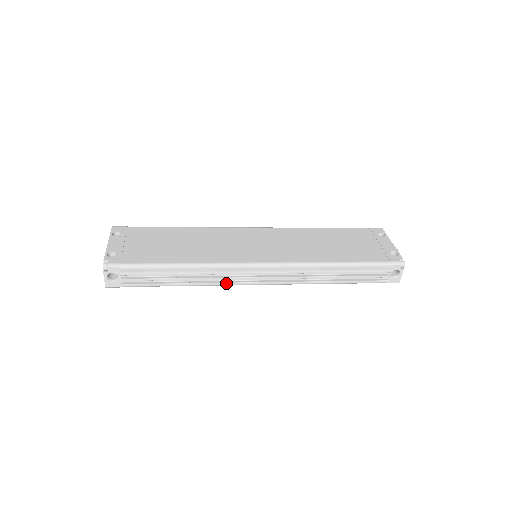
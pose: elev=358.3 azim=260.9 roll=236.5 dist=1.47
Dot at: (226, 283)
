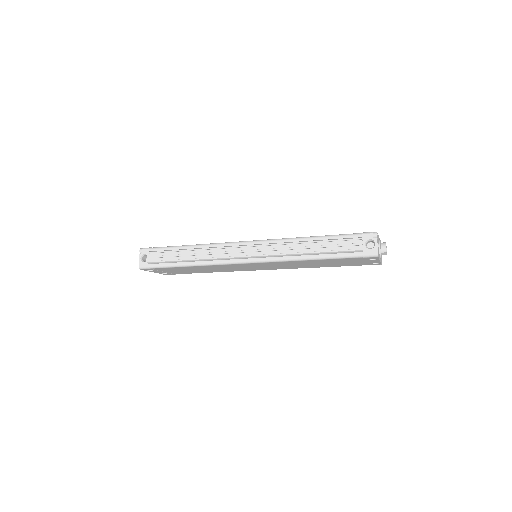
Dot at: (219, 258)
